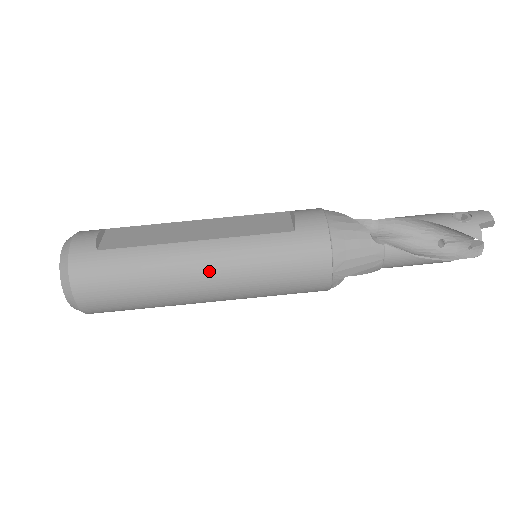
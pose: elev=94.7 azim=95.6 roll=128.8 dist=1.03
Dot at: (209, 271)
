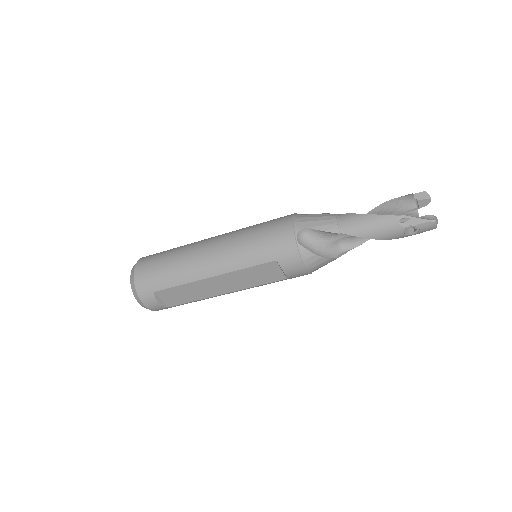
Dot at: occluded
